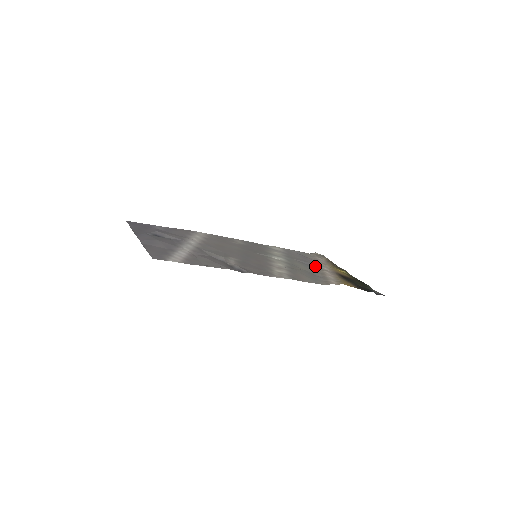
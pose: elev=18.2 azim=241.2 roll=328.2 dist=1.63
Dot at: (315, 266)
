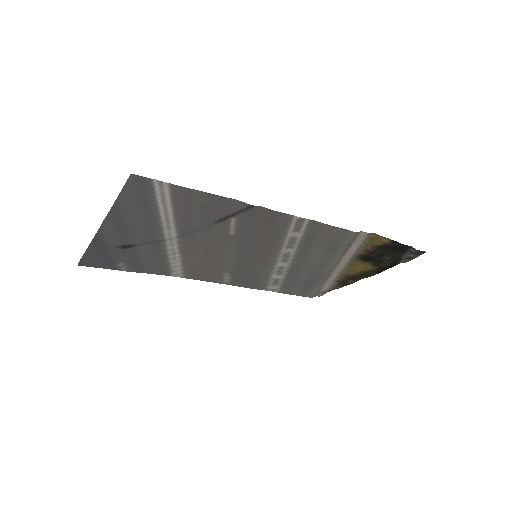
Dot at: (327, 271)
